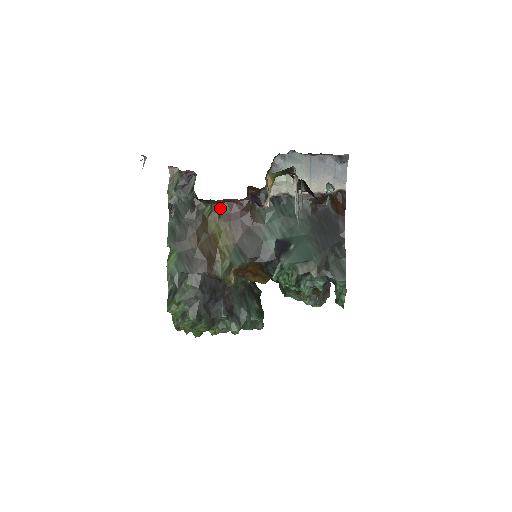
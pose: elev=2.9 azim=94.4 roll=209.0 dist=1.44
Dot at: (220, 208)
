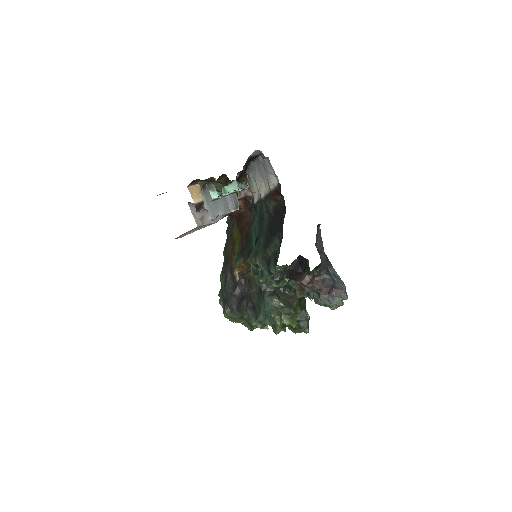
Dot at: (236, 220)
